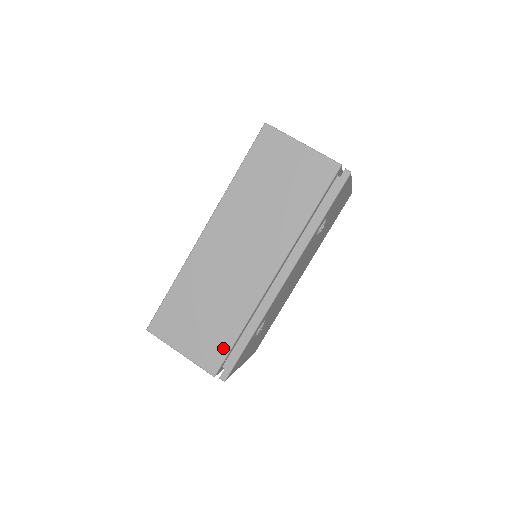
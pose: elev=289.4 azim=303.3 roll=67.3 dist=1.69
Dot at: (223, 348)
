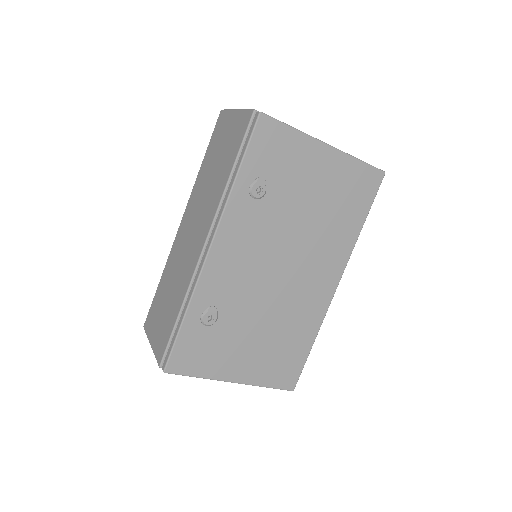
Dot at: (168, 334)
